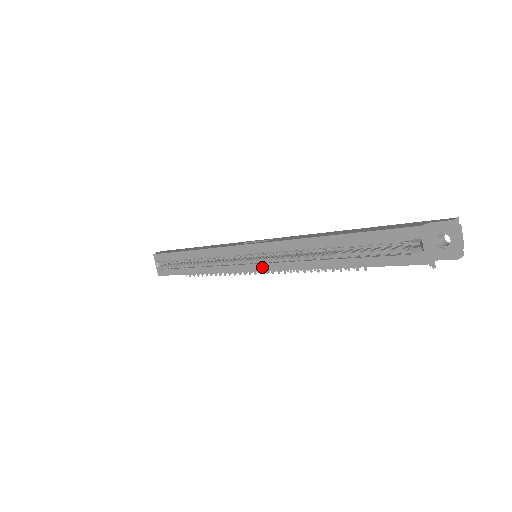
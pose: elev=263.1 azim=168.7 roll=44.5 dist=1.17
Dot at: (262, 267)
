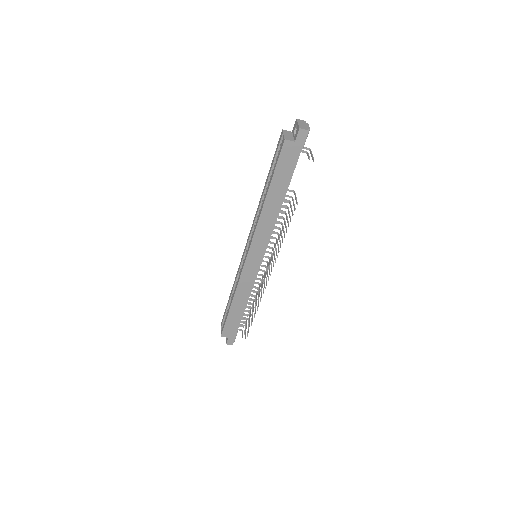
Dot at: (249, 246)
